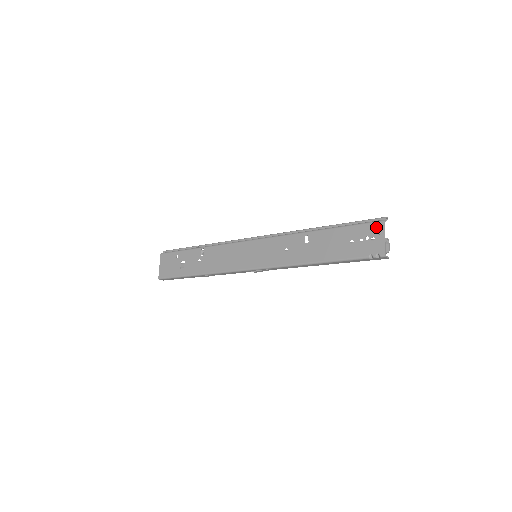
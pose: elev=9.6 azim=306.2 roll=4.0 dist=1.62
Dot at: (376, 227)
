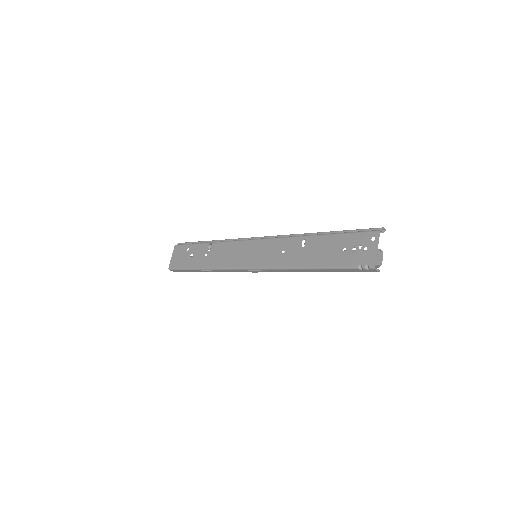
Dot at: (370, 237)
